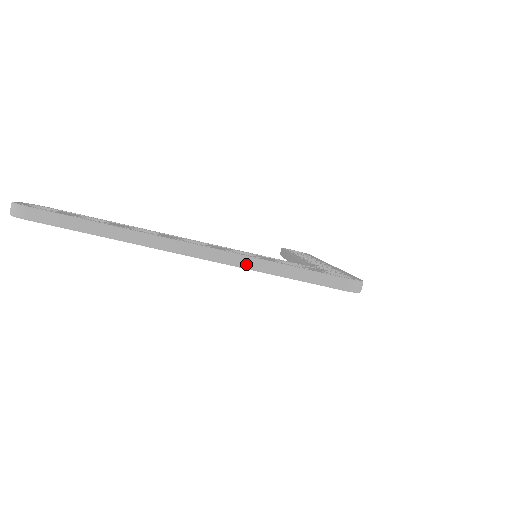
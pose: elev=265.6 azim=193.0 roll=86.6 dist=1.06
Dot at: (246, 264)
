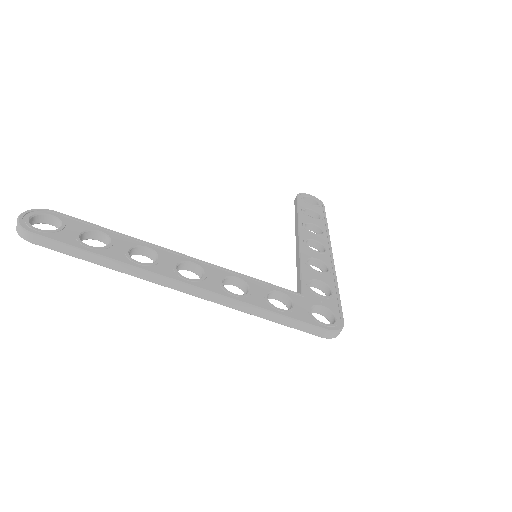
Dot at: (235, 306)
